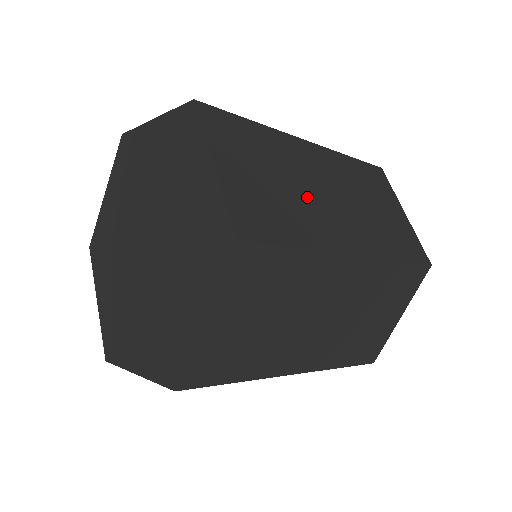
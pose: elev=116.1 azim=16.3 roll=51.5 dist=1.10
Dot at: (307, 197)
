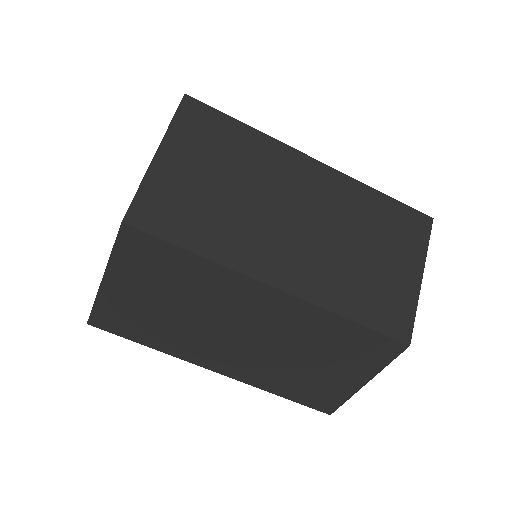
Dot at: (257, 213)
